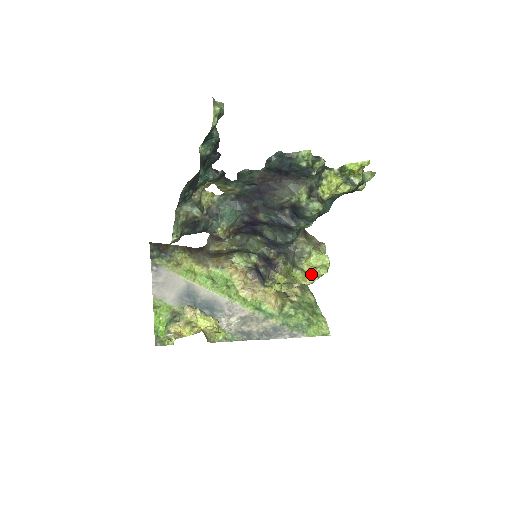
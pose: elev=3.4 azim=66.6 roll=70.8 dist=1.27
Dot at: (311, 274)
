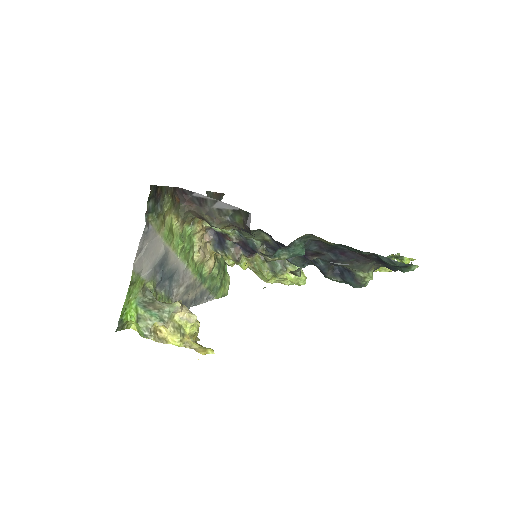
Dot at: (278, 279)
